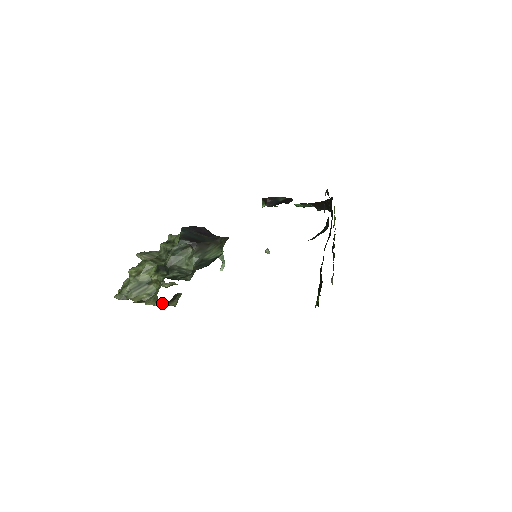
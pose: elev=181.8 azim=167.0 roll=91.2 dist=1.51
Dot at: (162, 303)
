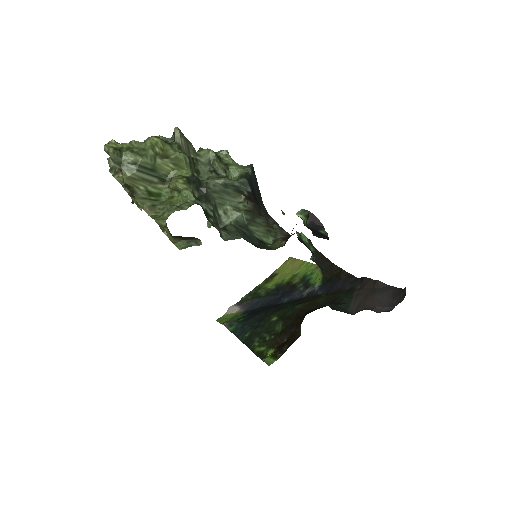
Dot at: (167, 228)
